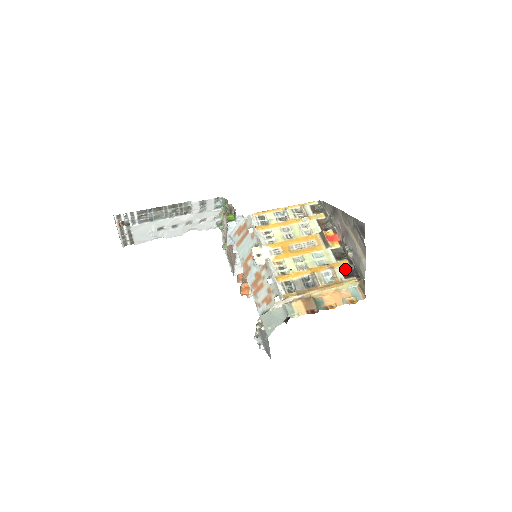
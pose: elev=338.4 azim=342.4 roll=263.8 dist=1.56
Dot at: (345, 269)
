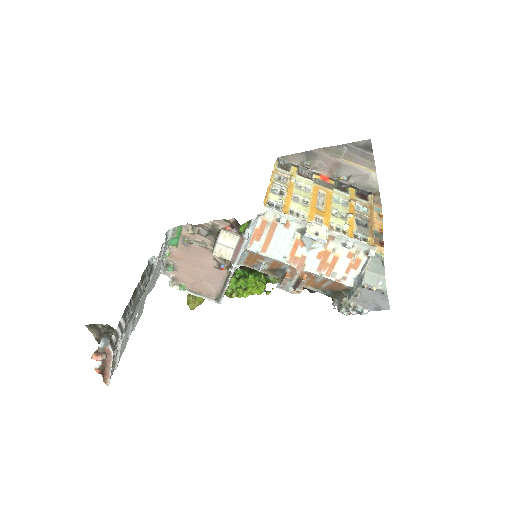
Dot at: (357, 195)
